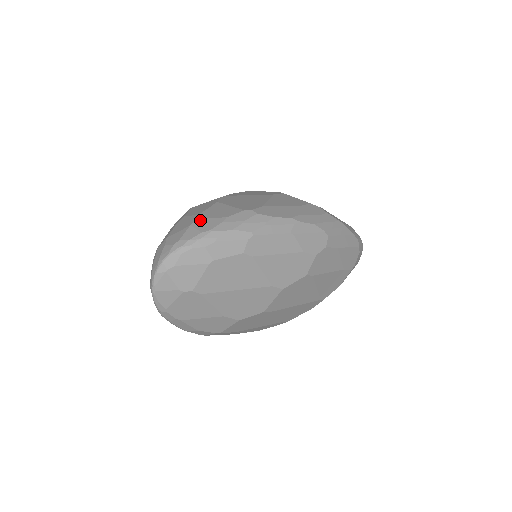
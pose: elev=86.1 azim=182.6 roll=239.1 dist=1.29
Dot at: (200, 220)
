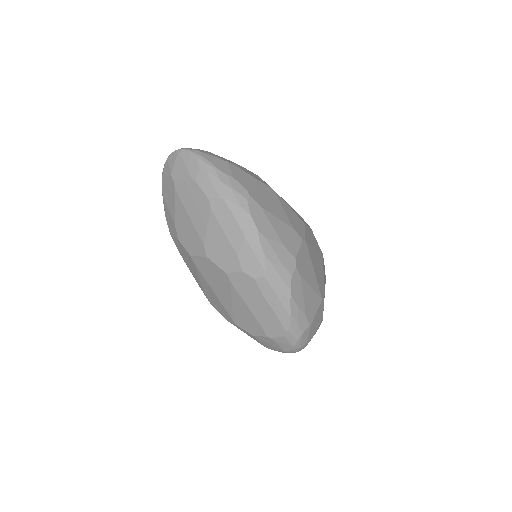
Dot at: (227, 163)
